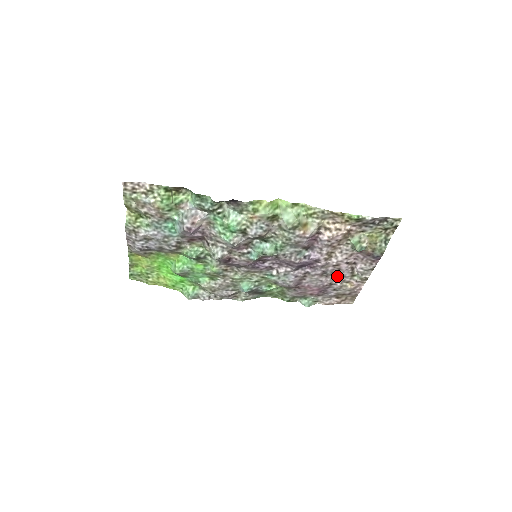
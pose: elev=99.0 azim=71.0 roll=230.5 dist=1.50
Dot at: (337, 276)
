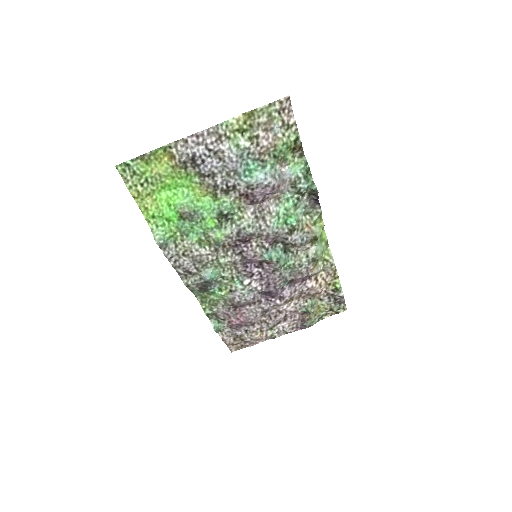
Dot at: (265, 321)
